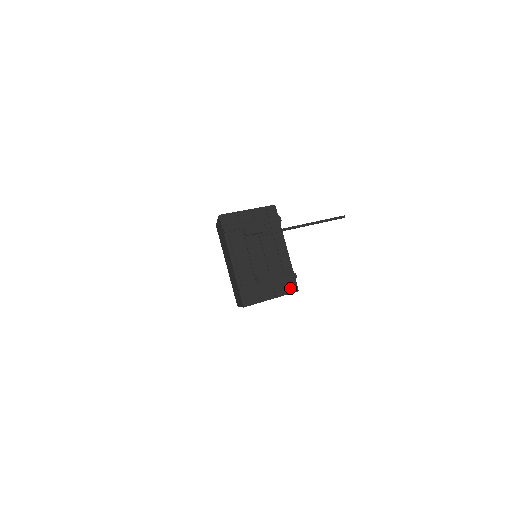
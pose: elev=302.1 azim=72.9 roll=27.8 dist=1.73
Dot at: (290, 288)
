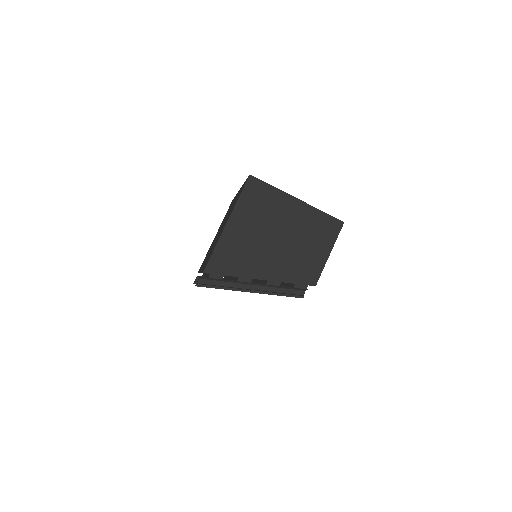
Dot at: occluded
